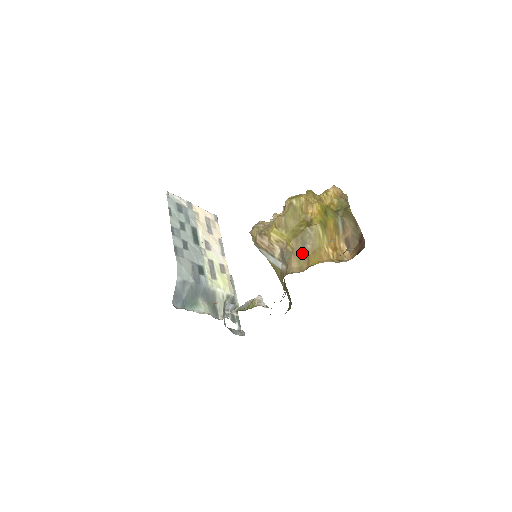
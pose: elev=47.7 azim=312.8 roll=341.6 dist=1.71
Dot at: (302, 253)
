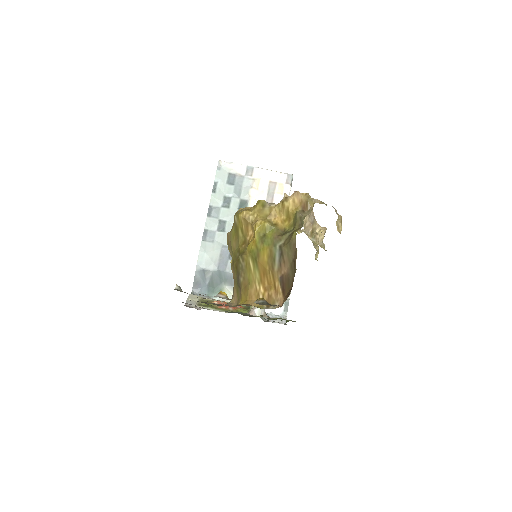
Dot at: (238, 284)
